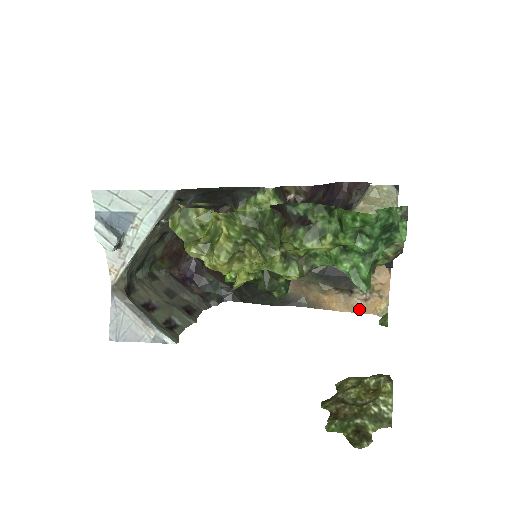
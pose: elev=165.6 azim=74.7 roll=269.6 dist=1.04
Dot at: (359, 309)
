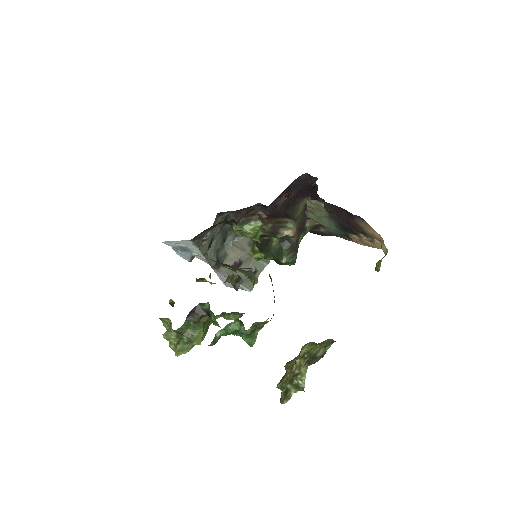
Dot at: (371, 246)
